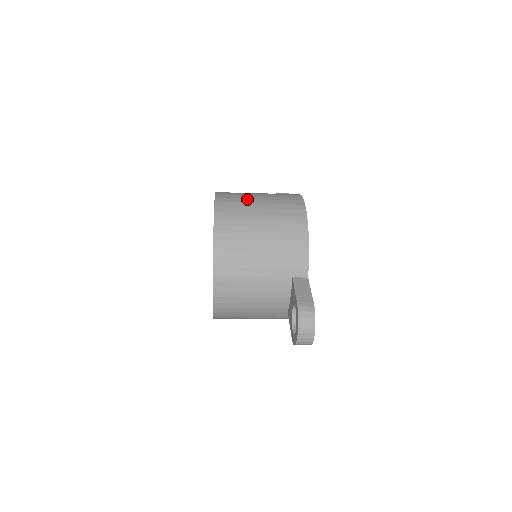
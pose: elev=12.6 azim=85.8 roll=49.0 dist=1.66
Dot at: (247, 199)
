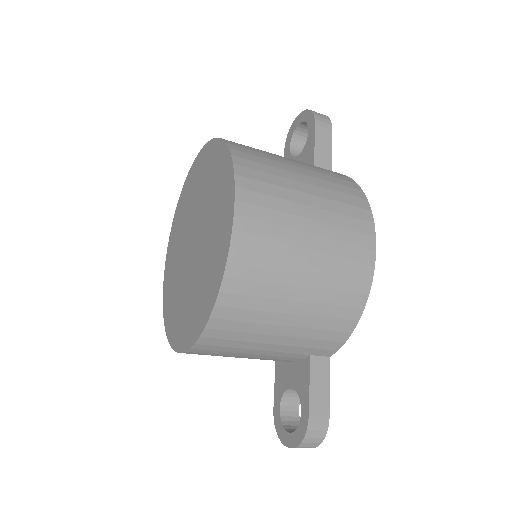
Dot at: (291, 217)
